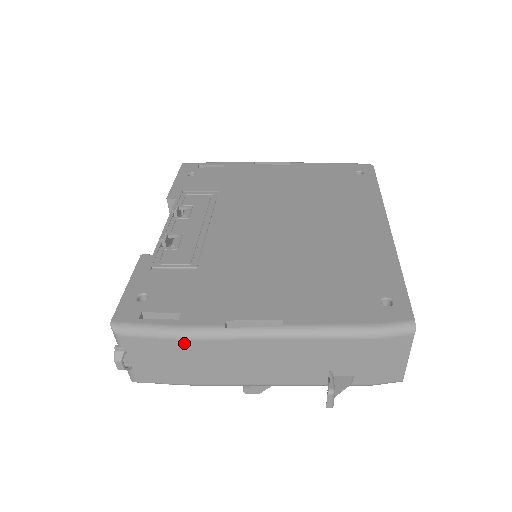
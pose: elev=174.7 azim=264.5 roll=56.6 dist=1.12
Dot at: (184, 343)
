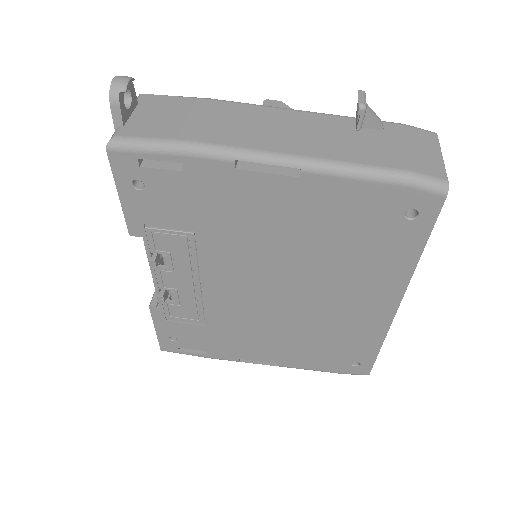
Dot at: occluded
